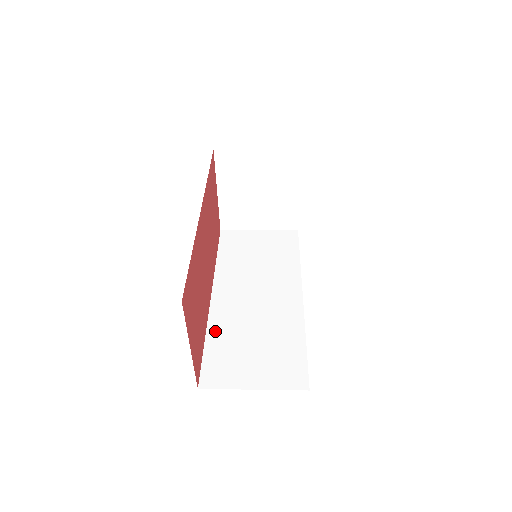
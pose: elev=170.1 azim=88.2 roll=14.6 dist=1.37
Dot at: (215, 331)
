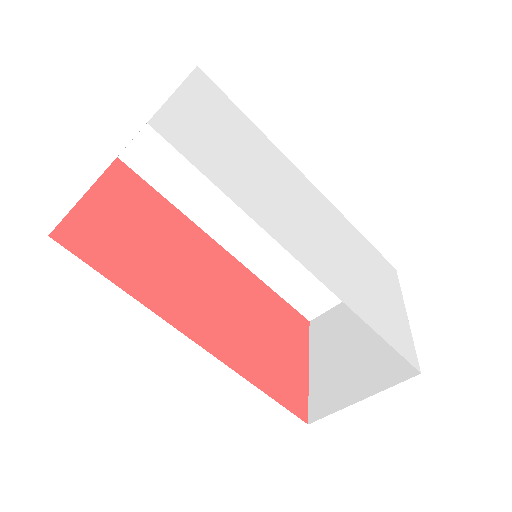
Dot at: occluded
